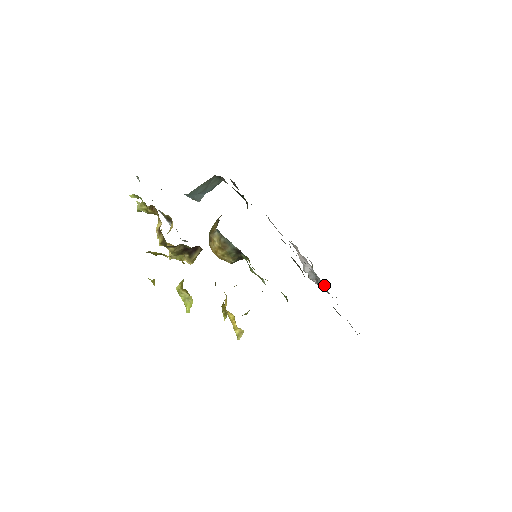
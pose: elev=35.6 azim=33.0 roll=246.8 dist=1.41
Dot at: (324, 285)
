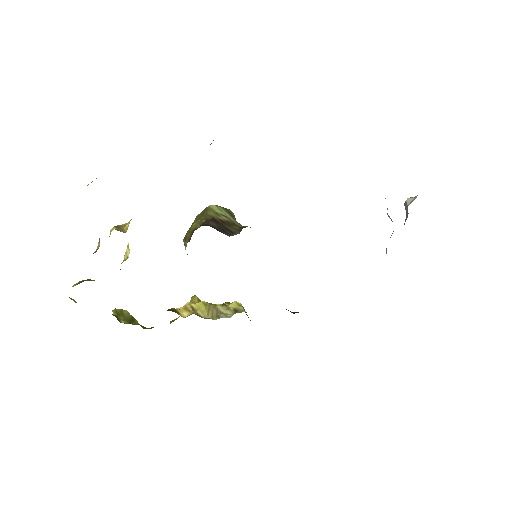
Dot at: occluded
